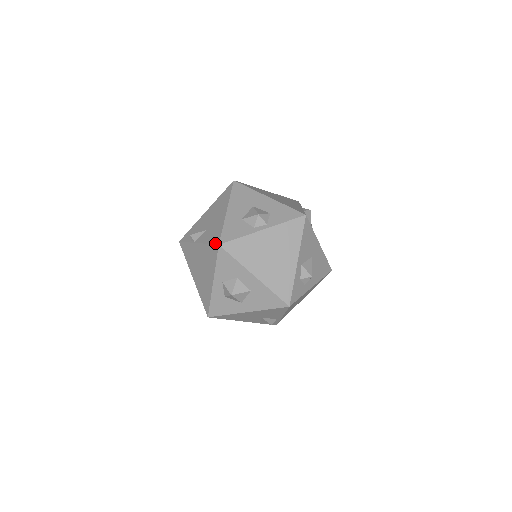
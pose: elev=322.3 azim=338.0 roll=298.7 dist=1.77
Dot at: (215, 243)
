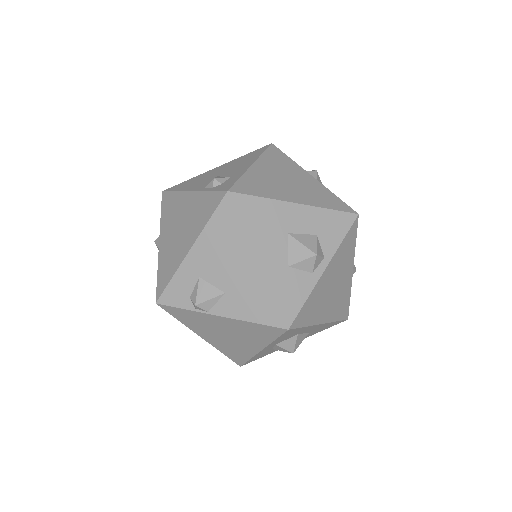
Dot at: (276, 326)
